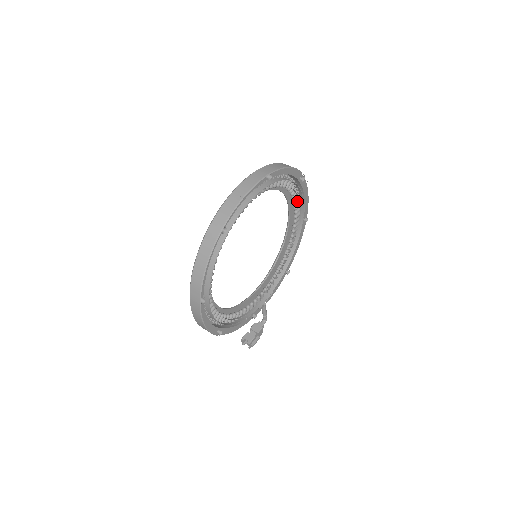
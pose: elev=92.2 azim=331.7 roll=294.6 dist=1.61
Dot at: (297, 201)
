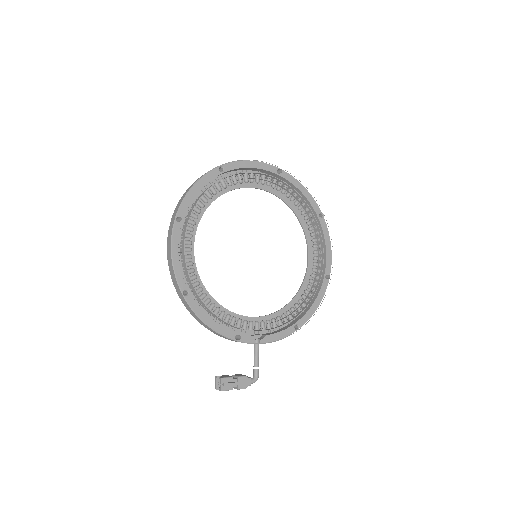
Dot at: (316, 244)
